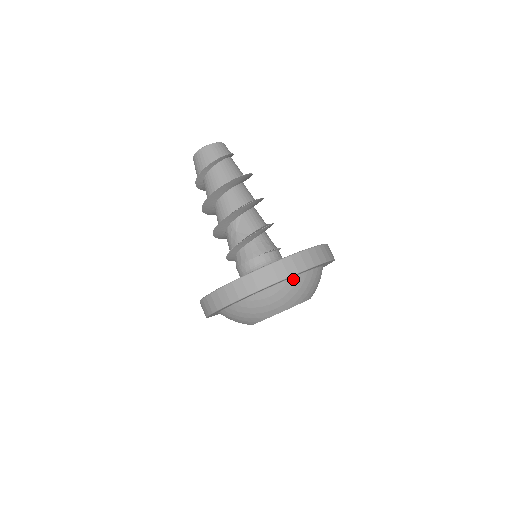
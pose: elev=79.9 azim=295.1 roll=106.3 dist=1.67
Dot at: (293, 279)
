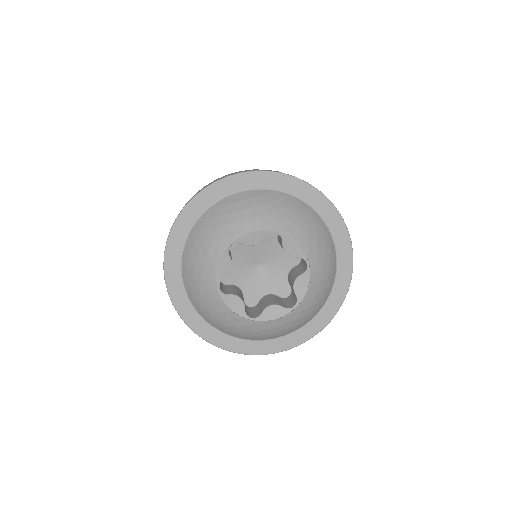
Dot at: (278, 193)
